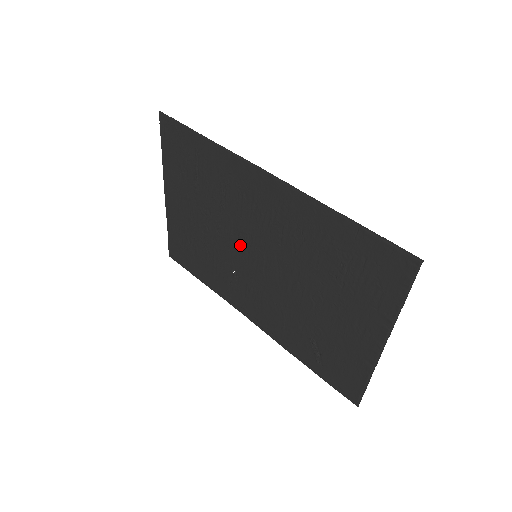
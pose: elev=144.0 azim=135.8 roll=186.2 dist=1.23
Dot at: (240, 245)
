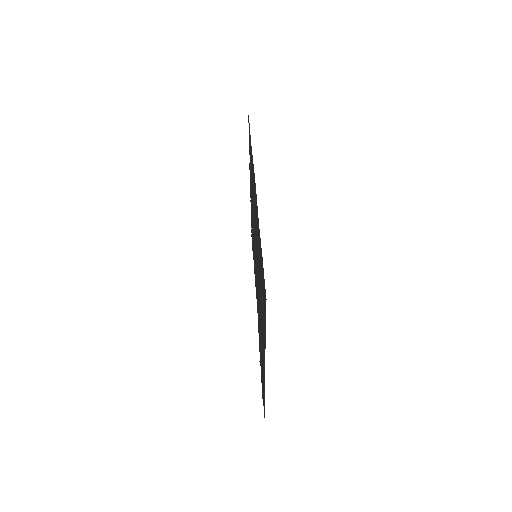
Dot at: occluded
